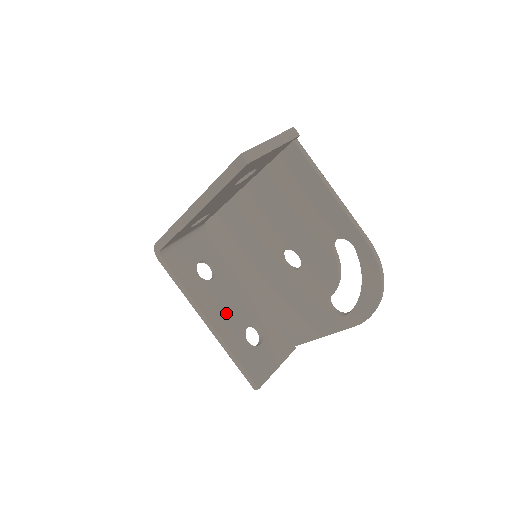
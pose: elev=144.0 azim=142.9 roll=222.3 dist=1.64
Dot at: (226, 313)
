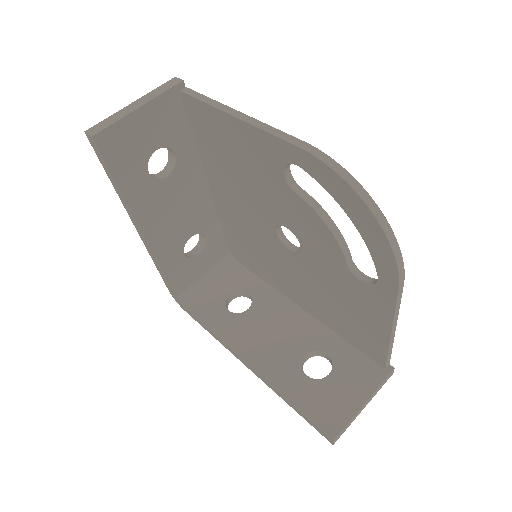
Dot at: (269, 346)
